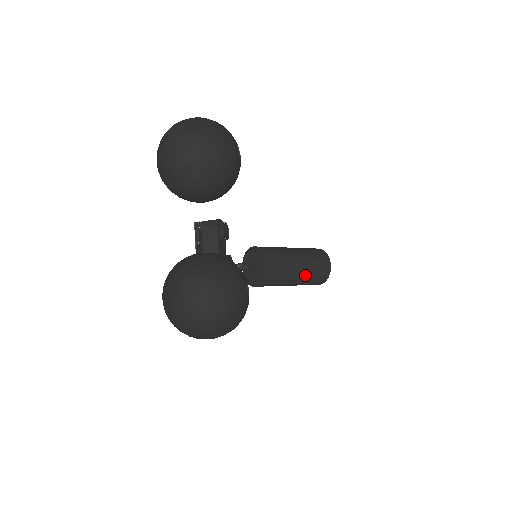
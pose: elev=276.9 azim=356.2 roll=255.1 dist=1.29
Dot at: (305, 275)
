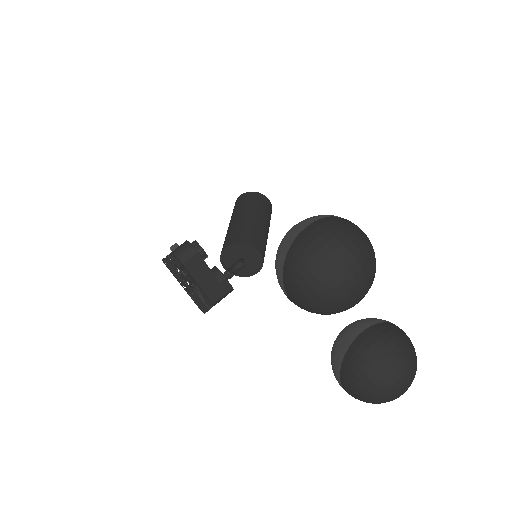
Dot at: (268, 230)
